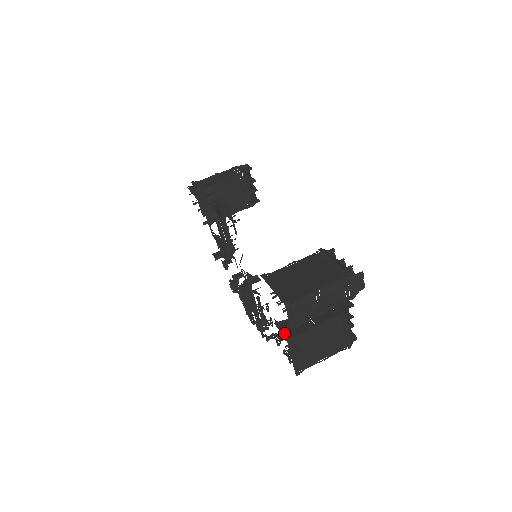
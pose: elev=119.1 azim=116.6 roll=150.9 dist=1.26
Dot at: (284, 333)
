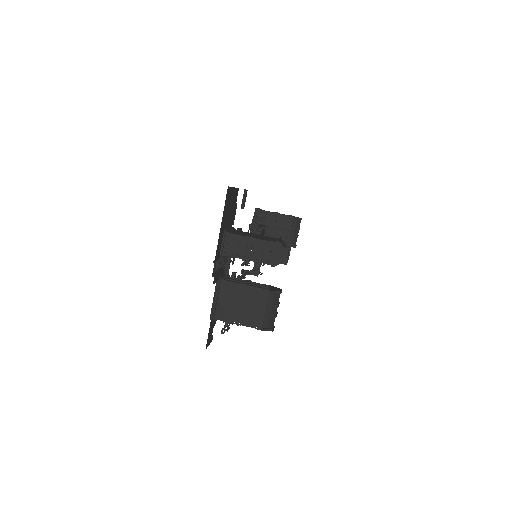
Dot at: (221, 276)
